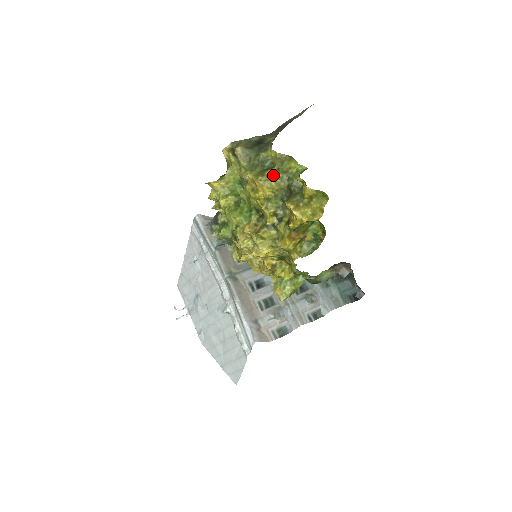
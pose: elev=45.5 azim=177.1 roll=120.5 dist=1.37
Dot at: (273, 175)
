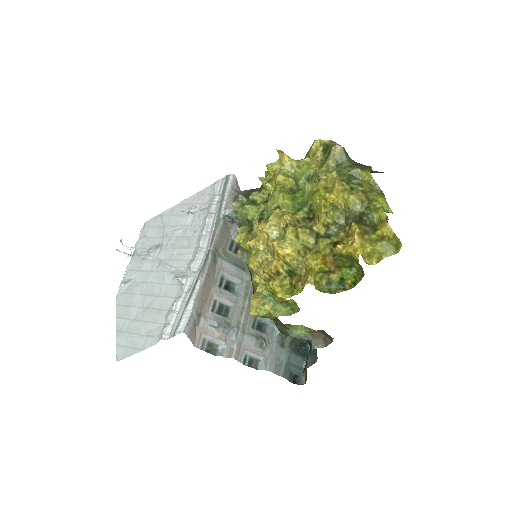
Dot at: (357, 192)
